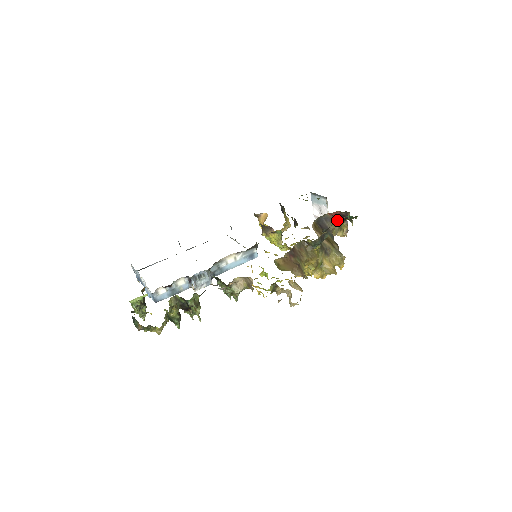
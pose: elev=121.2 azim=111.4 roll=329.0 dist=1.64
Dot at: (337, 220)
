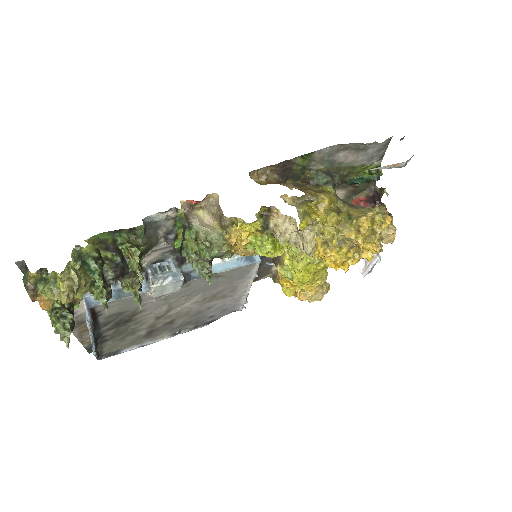
Dot at: occluded
